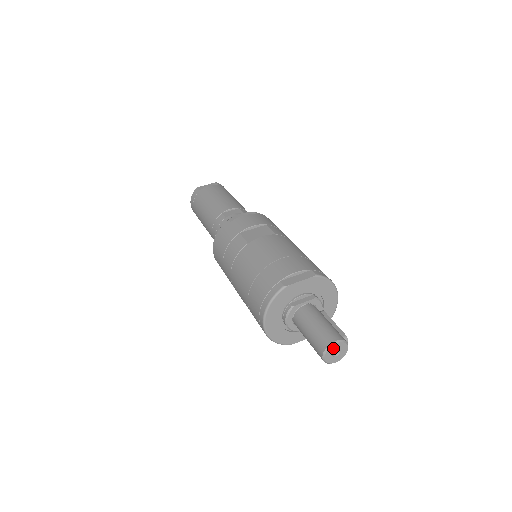
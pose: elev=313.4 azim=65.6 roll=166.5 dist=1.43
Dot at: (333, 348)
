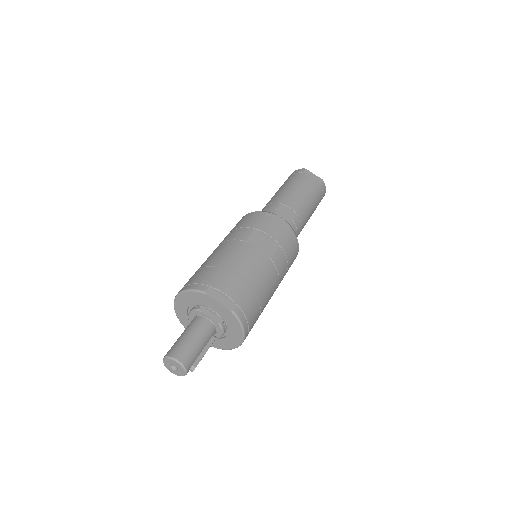
Dot at: (173, 362)
